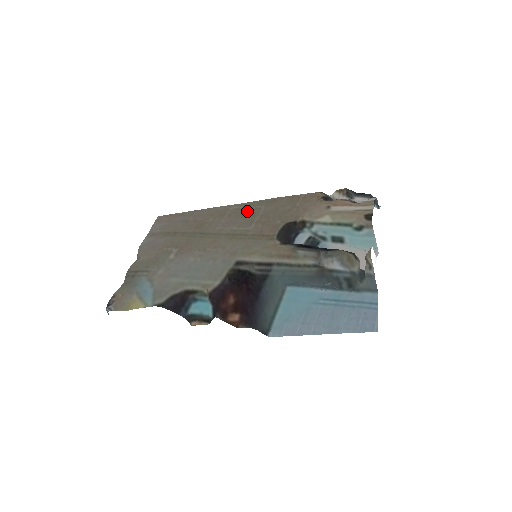
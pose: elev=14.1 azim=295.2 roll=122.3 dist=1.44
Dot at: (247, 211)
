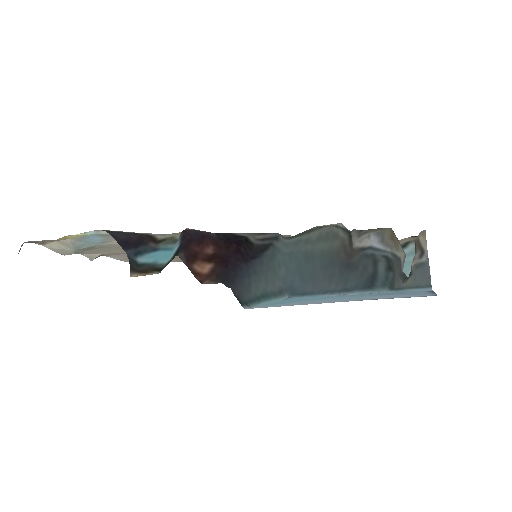
Dot at: occluded
